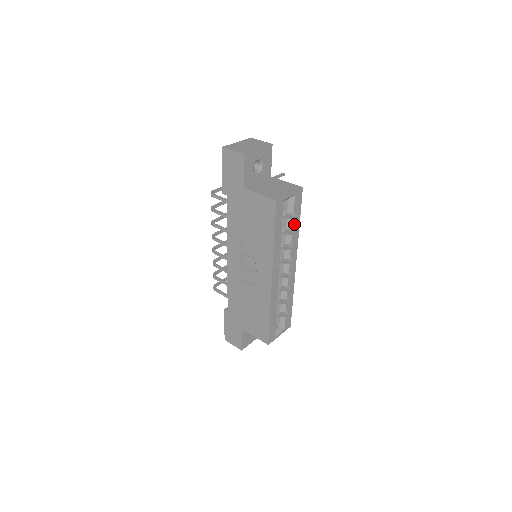
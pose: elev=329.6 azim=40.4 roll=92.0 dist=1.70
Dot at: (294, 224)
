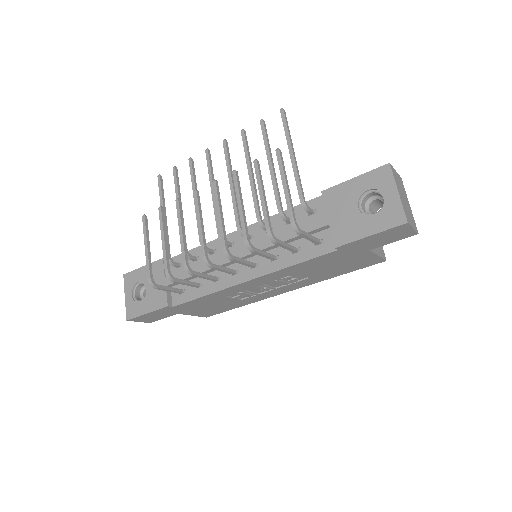
Dot at: occluded
